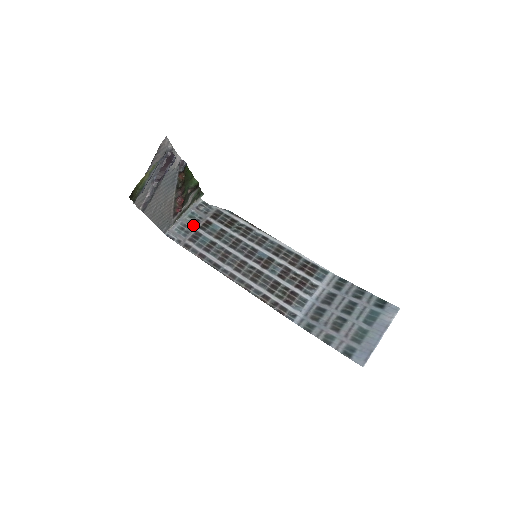
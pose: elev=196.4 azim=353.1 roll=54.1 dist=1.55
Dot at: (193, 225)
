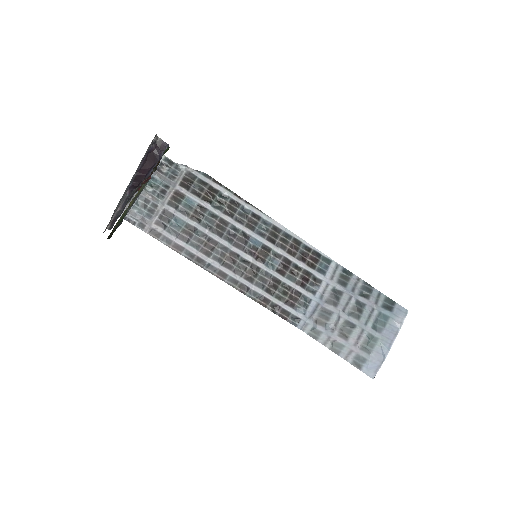
Dot at: (158, 199)
